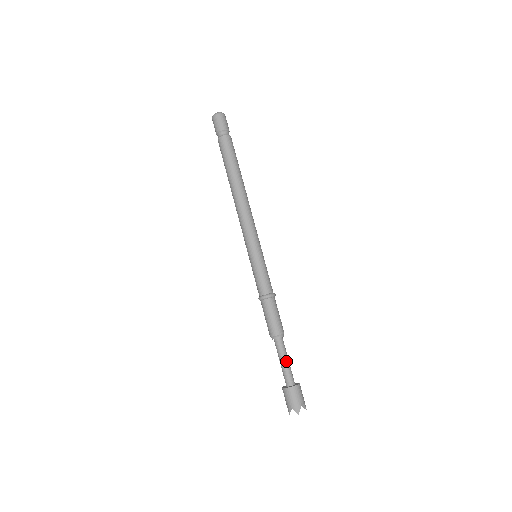
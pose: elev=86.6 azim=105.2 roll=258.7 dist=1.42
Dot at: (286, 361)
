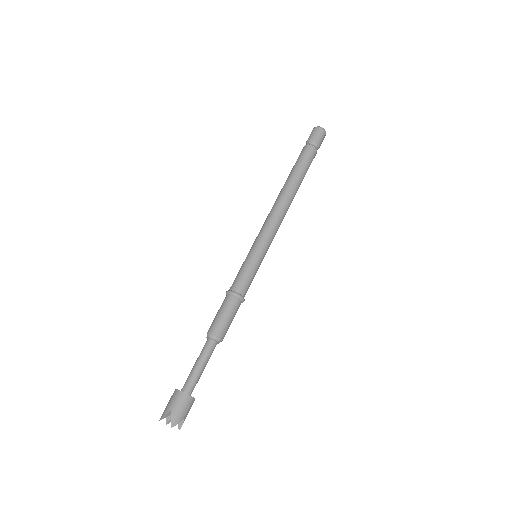
Dot at: (203, 367)
